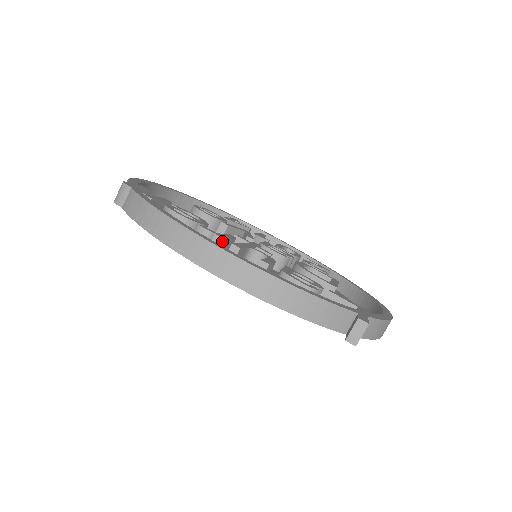
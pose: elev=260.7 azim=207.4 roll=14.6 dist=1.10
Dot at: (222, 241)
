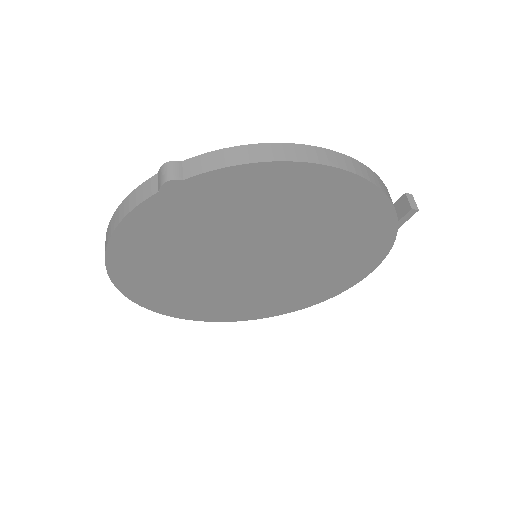
Dot at: occluded
